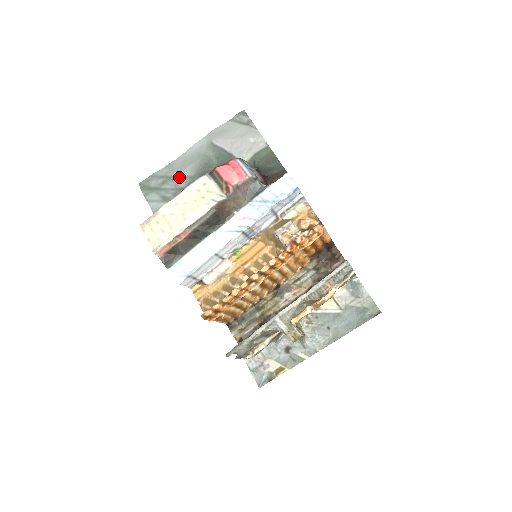
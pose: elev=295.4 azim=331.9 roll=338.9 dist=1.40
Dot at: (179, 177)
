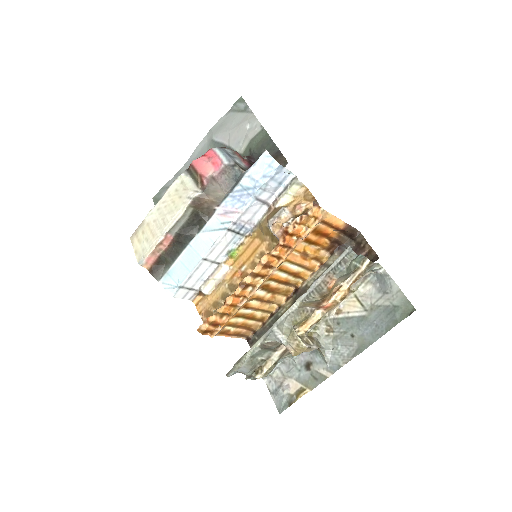
Dot at: occluded
